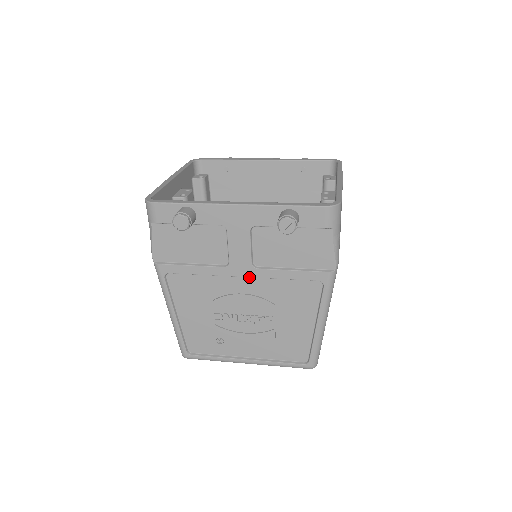
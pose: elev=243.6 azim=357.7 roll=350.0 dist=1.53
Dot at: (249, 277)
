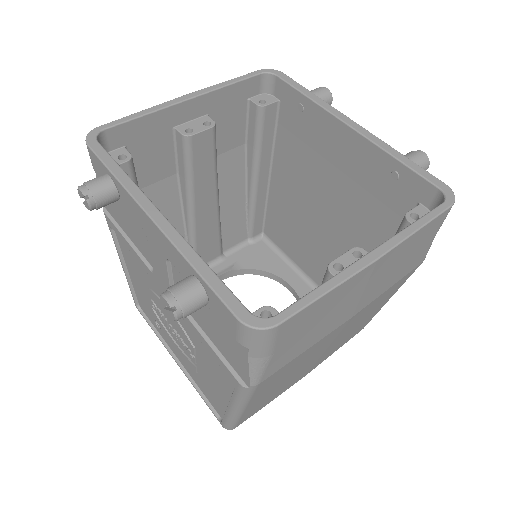
Dot at: occluded
